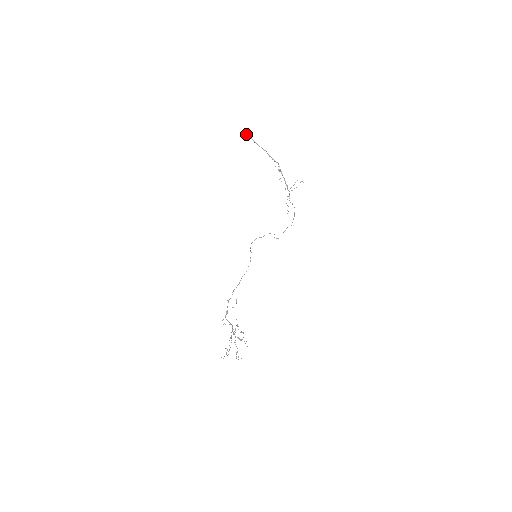
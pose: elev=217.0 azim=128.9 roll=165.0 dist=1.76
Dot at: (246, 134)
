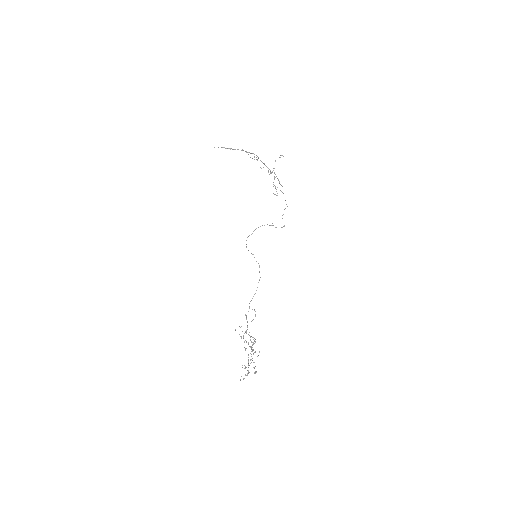
Dot at: occluded
